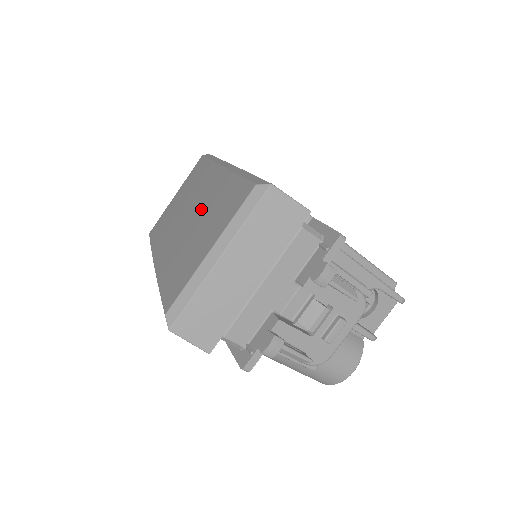
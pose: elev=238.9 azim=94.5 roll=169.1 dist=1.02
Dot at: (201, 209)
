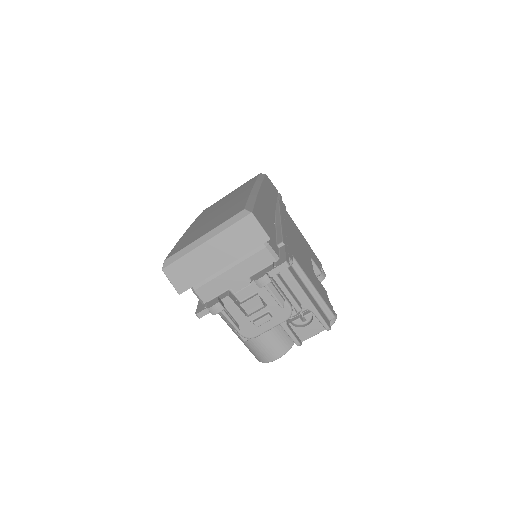
Dot at: (224, 209)
